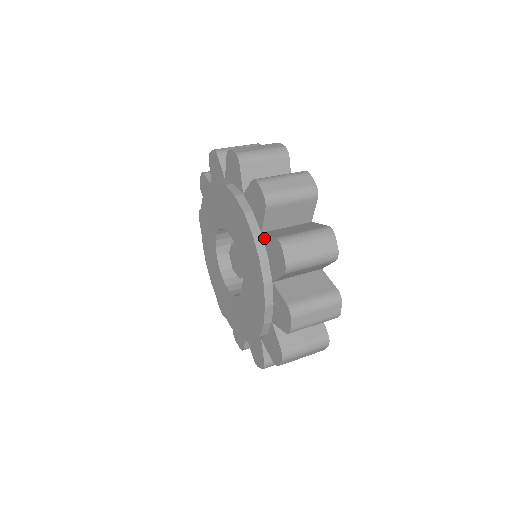
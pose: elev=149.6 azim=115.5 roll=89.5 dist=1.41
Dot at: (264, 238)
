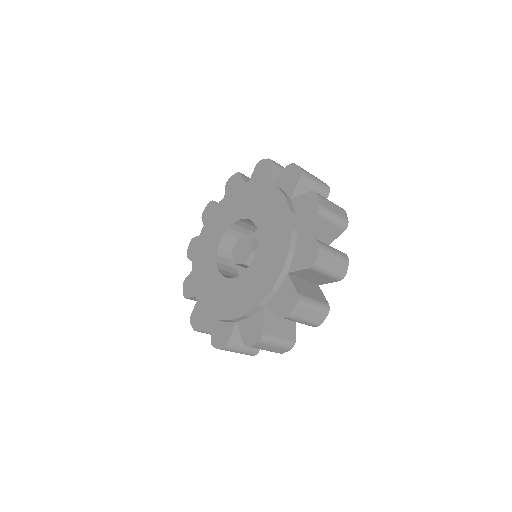
Dot at: (293, 201)
